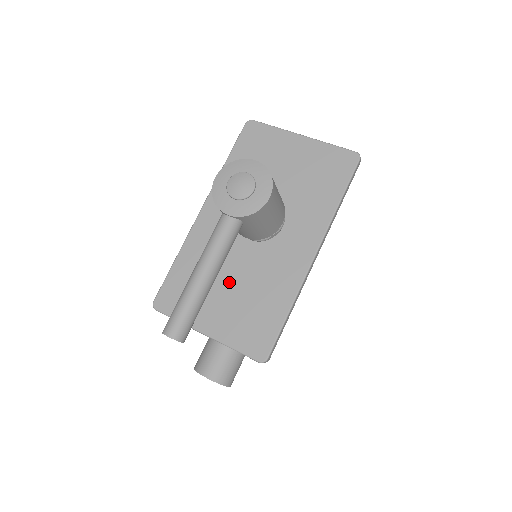
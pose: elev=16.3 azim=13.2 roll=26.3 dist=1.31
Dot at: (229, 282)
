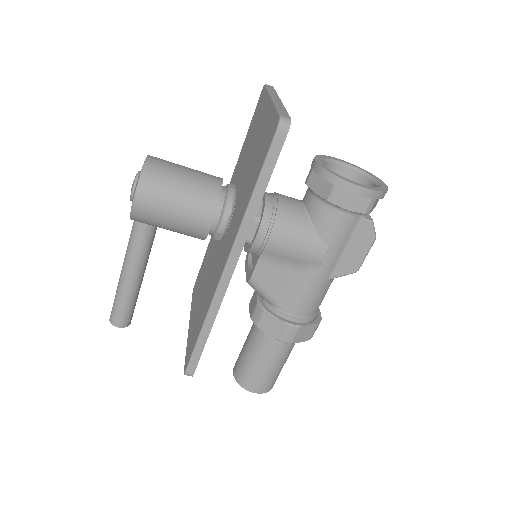
Dot at: (205, 281)
